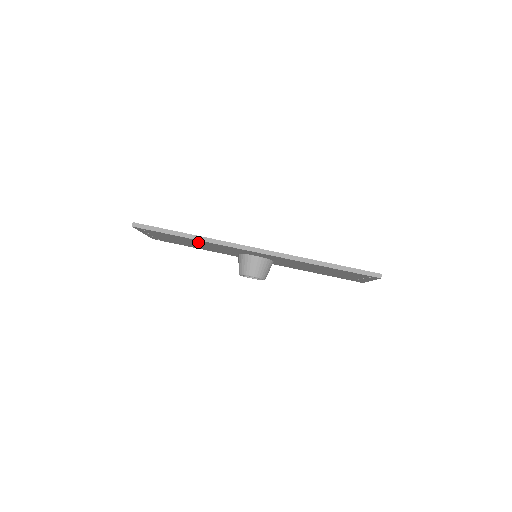
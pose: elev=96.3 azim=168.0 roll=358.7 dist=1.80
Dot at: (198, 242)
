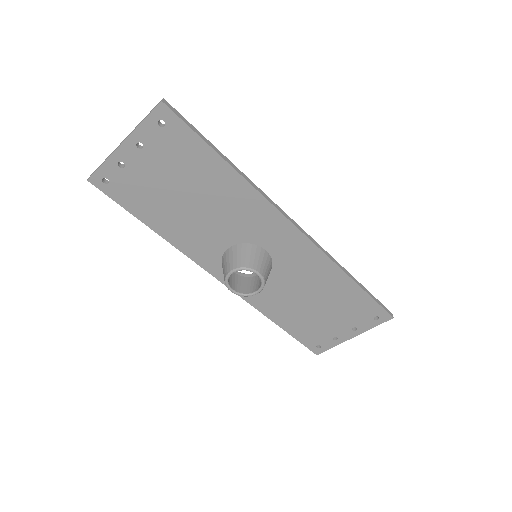
Dot at: (220, 188)
